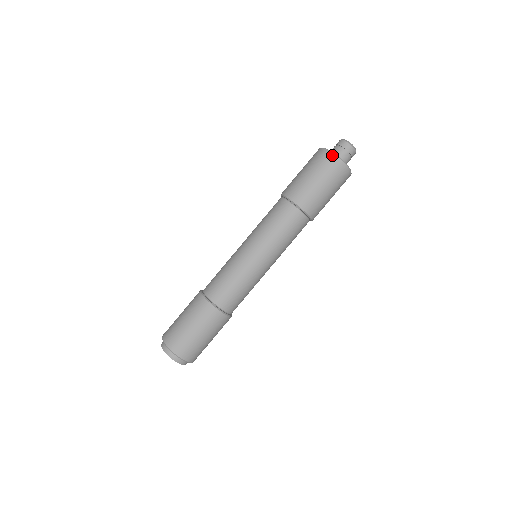
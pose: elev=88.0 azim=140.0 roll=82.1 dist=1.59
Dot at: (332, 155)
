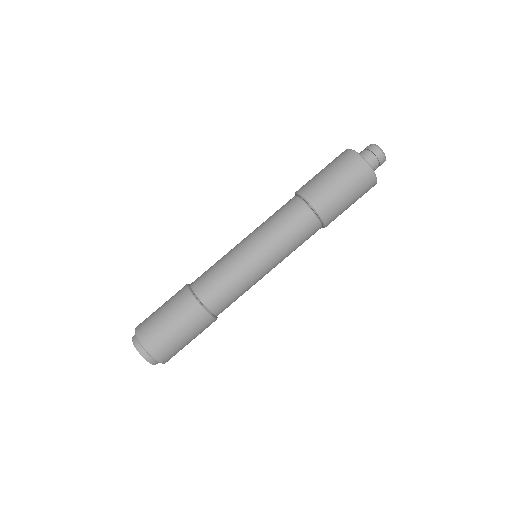
Dot at: (366, 164)
